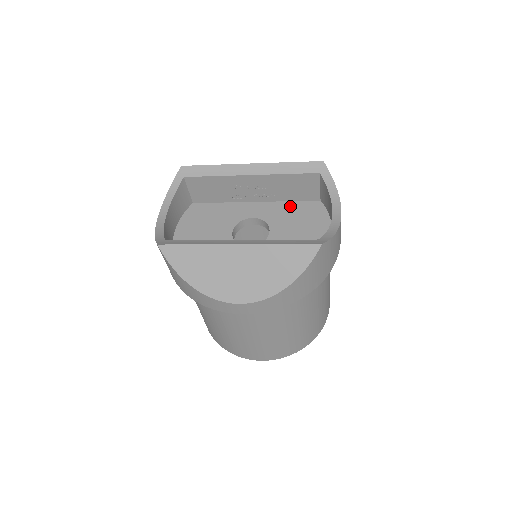
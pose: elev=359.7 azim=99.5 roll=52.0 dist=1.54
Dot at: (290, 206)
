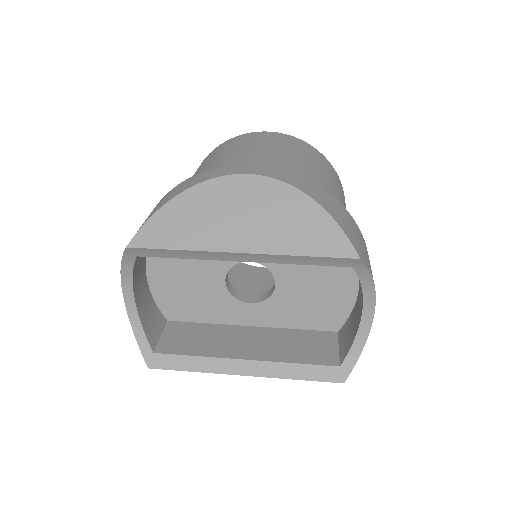
Dot at: occluded
